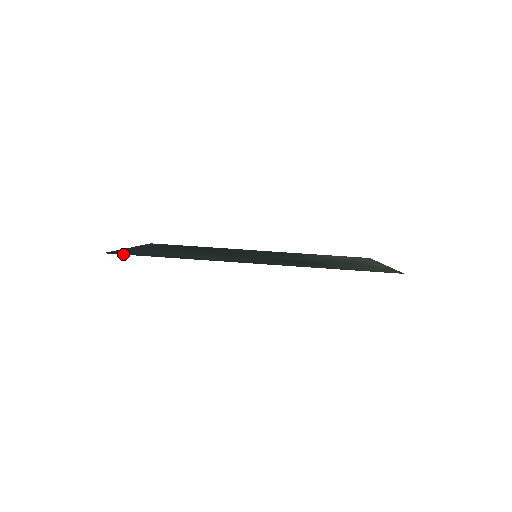
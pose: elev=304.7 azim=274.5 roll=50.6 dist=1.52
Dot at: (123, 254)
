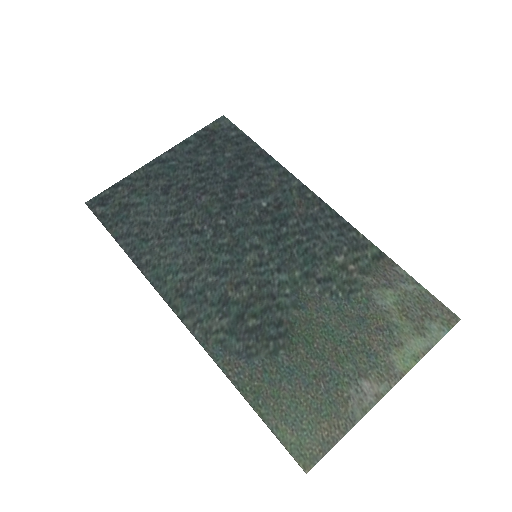
Dot at: (96, 215)
